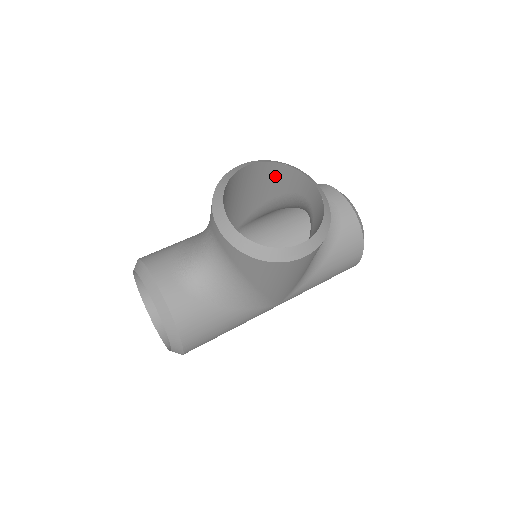
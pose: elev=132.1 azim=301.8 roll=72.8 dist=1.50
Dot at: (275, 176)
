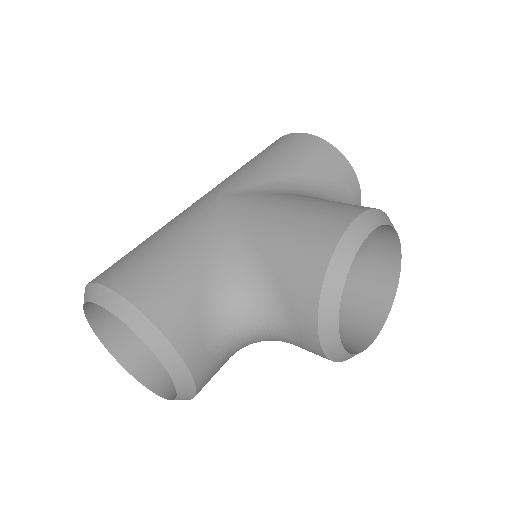
Dot at: occluded
